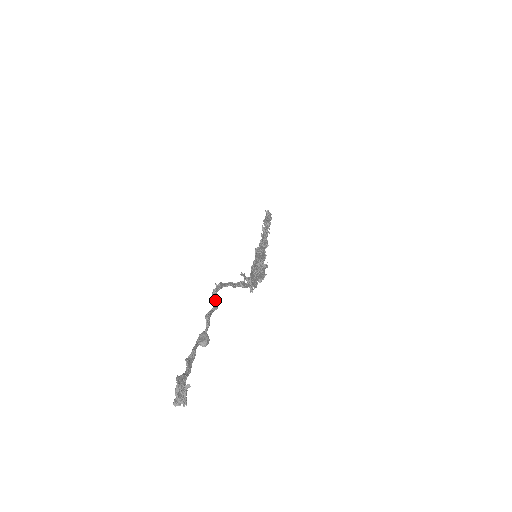
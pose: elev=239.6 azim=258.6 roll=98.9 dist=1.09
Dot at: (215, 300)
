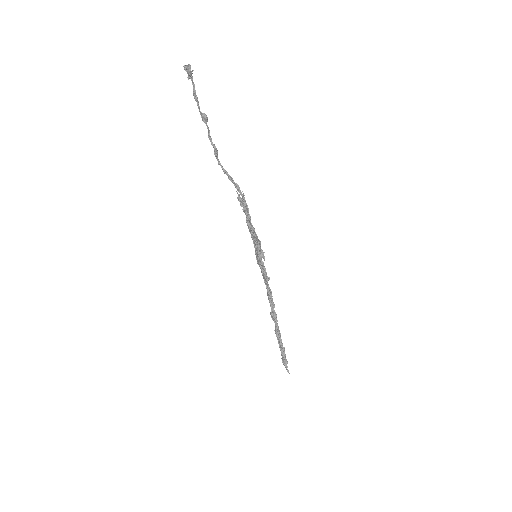
Dot at: (216, 150)
